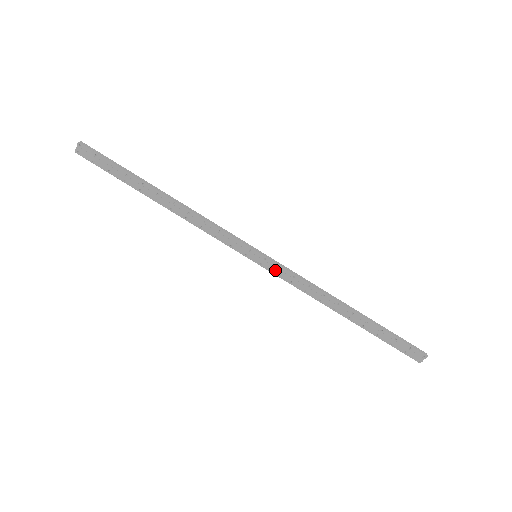
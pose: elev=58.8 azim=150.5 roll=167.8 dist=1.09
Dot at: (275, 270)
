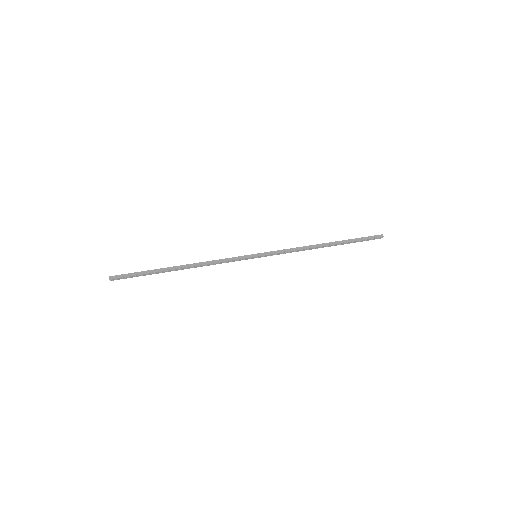
Dot at: (272, 255)
